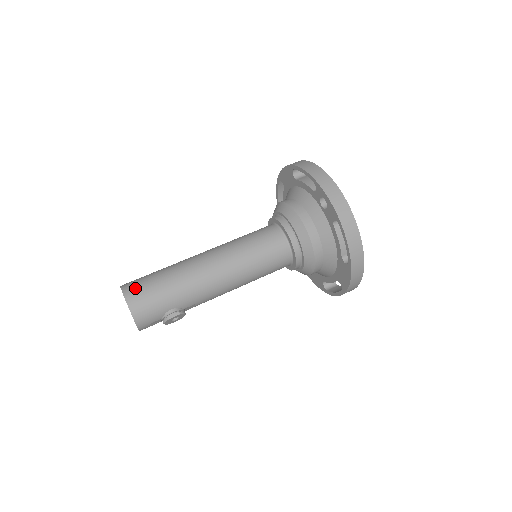
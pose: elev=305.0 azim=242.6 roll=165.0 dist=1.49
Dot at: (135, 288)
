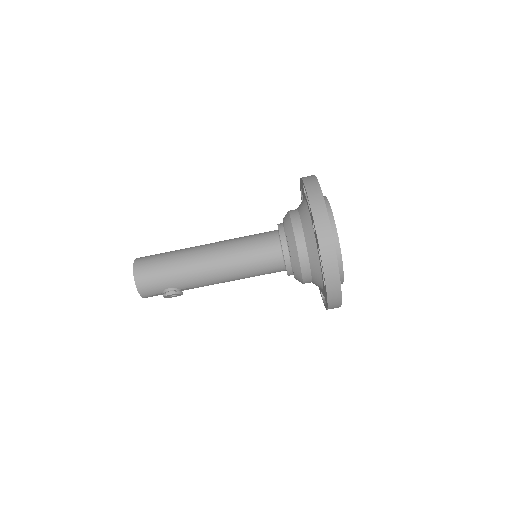
Dot at: (143, 265)
